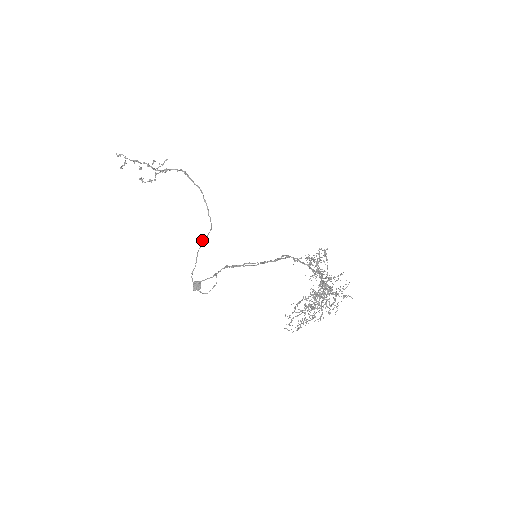
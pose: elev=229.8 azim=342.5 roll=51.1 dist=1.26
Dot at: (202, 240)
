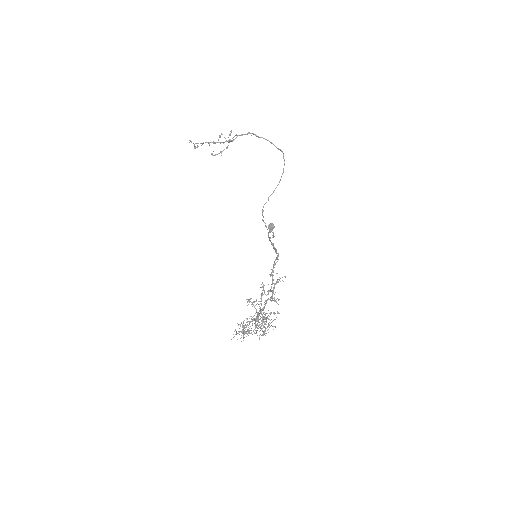
Dot at: occluded
